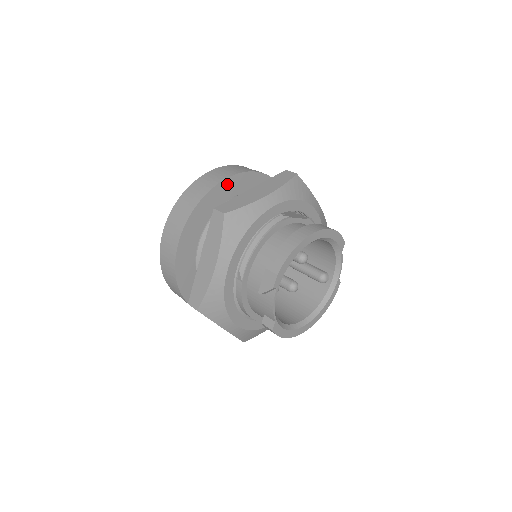
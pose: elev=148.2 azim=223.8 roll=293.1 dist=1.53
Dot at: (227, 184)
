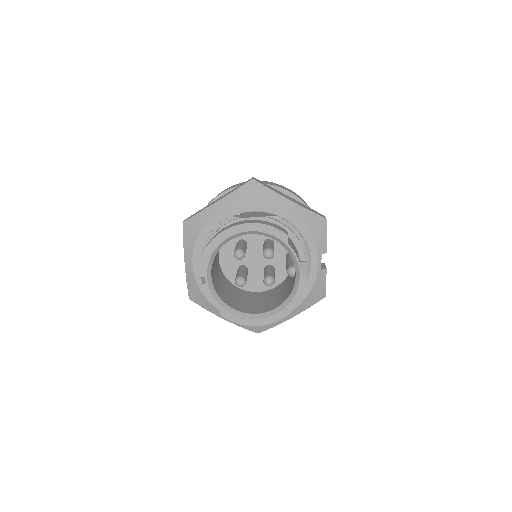
Dot at: occluded
